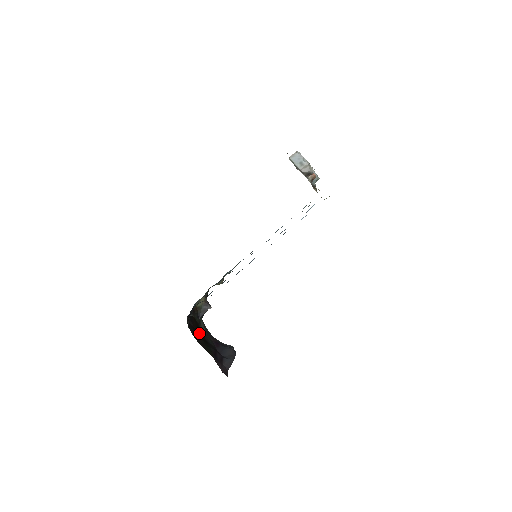
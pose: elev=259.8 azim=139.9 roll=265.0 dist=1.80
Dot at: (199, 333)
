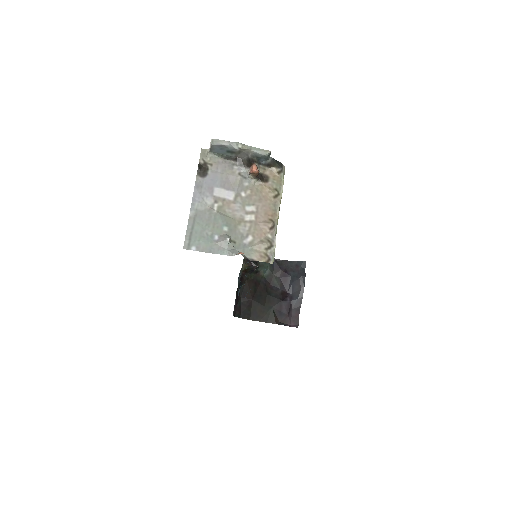
Dot at: (257, 298)
